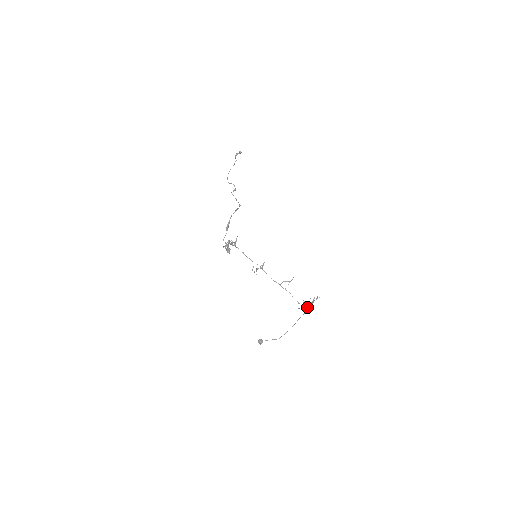
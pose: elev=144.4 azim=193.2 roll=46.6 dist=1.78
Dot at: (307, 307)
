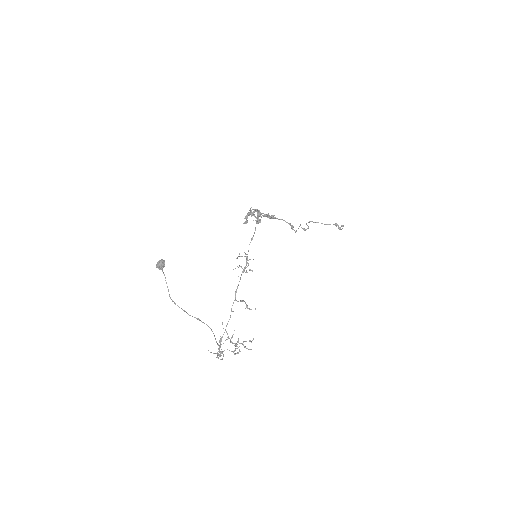
Dot at: (222, 351)
